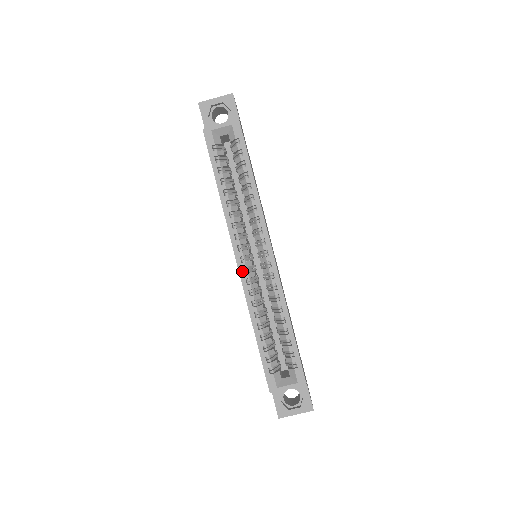
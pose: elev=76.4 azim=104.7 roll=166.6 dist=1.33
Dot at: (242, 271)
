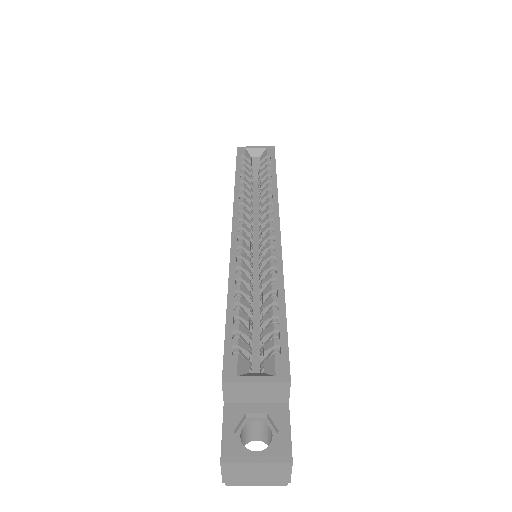
Dot at: (235, 238)
